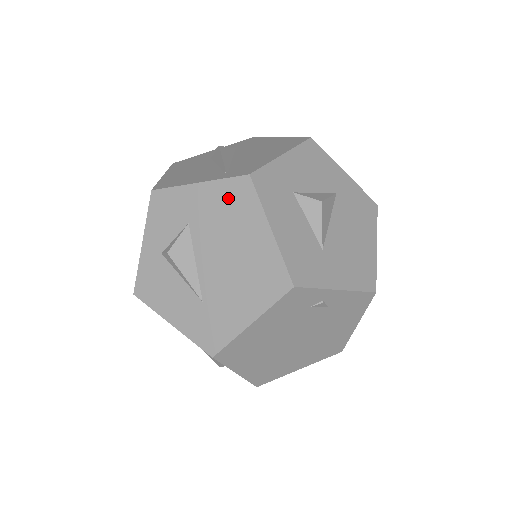
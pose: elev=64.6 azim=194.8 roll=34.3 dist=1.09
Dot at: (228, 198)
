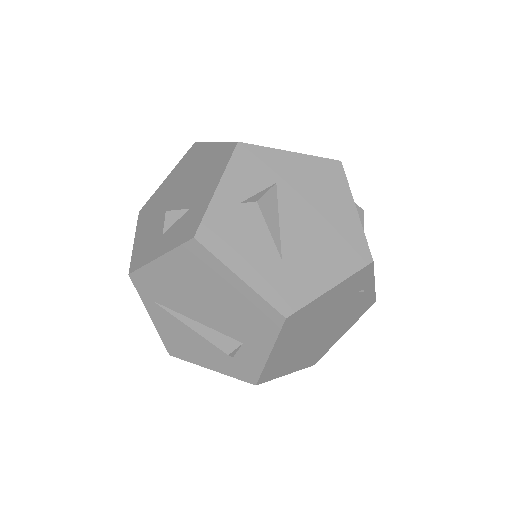
Dot at: (320, 173)
